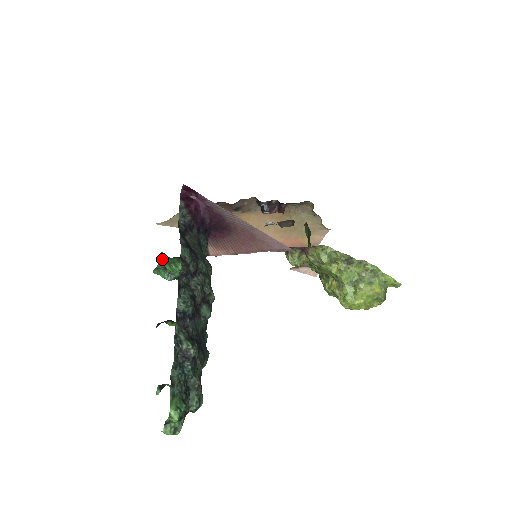
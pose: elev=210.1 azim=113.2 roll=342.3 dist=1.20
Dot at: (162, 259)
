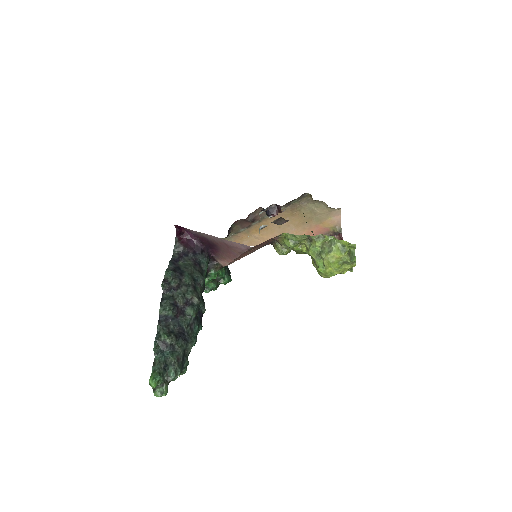
Dot at: occluded
